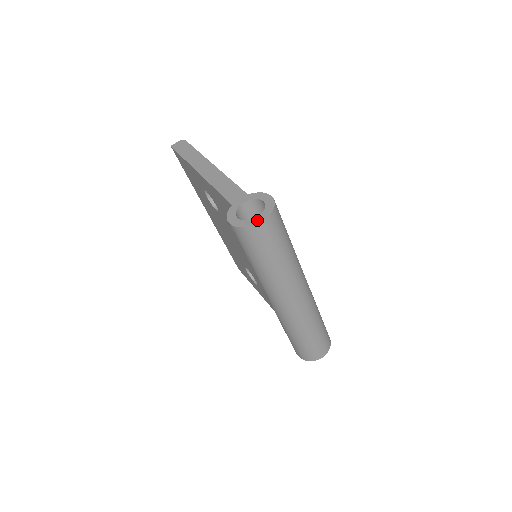
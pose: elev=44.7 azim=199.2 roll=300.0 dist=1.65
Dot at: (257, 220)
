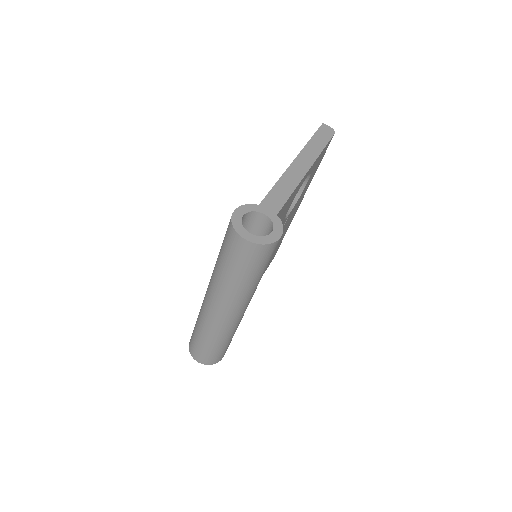
Dot at: (245, 234)
